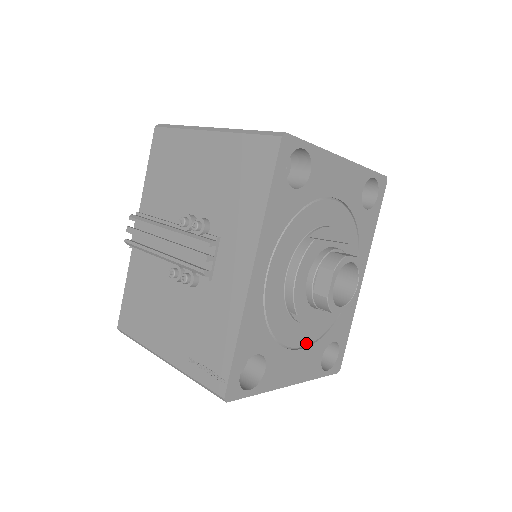
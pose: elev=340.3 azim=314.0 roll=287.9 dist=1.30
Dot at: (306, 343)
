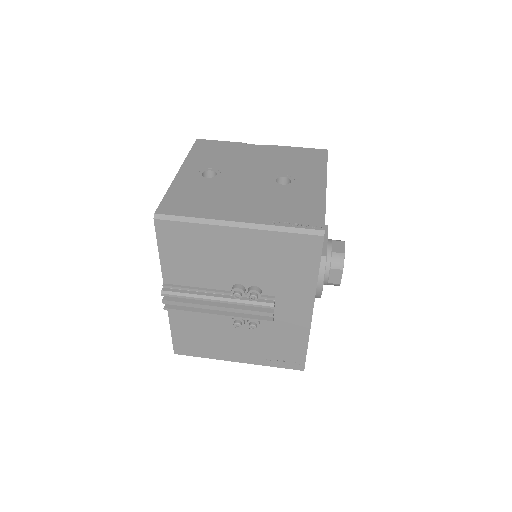
Dot at: occluded
